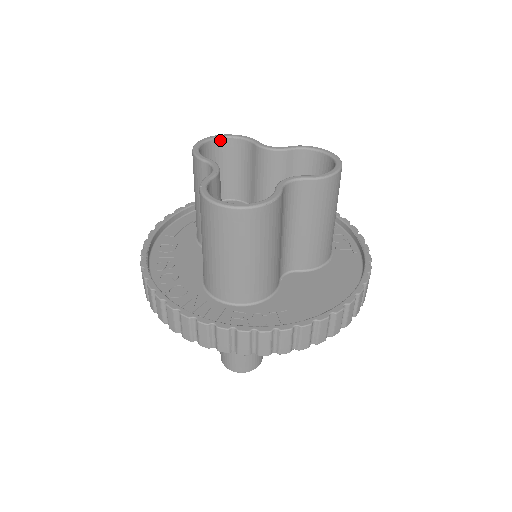
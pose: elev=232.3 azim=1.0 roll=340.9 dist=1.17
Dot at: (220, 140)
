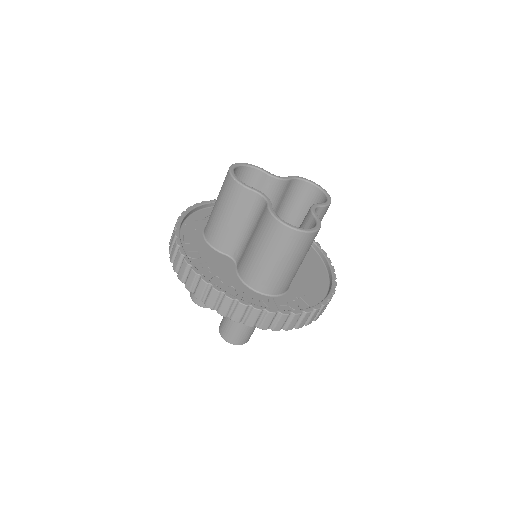
Dot at: (238, 167)
